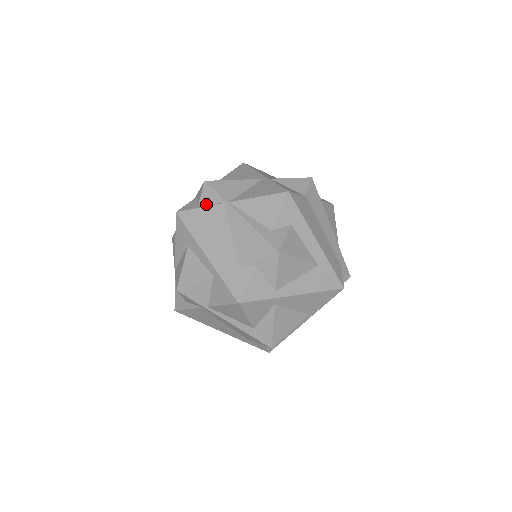
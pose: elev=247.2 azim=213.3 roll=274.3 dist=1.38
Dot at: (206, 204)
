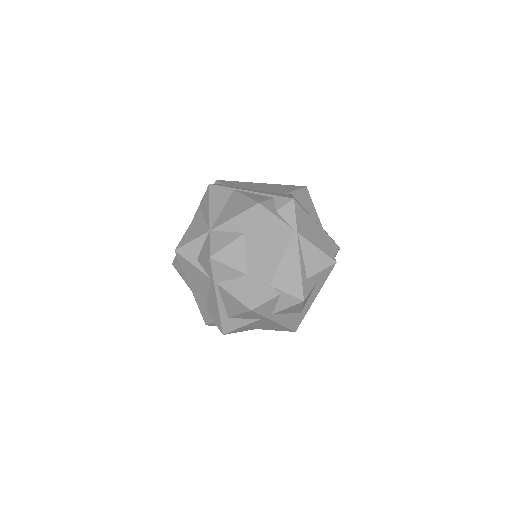
Dot at: (282, 217)
